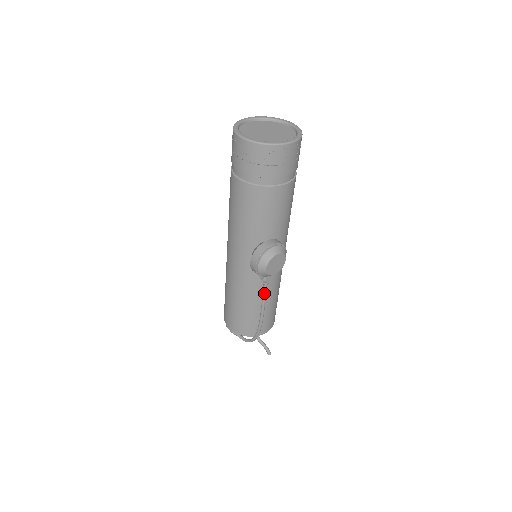
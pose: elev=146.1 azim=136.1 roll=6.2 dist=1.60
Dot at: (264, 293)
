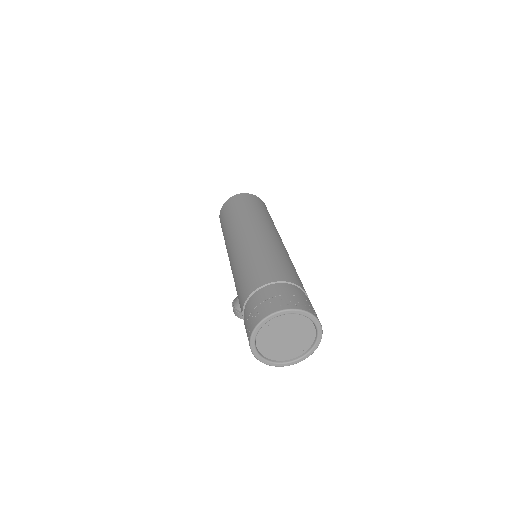
Dot at: occluded
